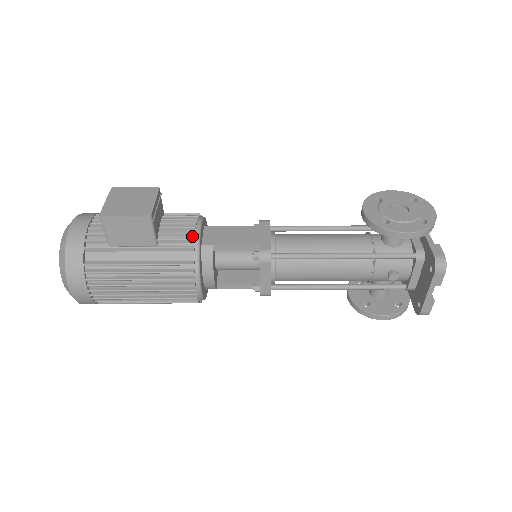
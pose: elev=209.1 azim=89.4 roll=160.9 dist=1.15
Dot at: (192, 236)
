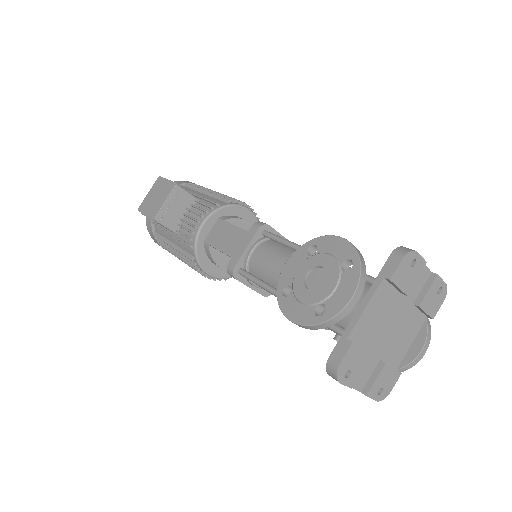
Dot at: (193, 234)
